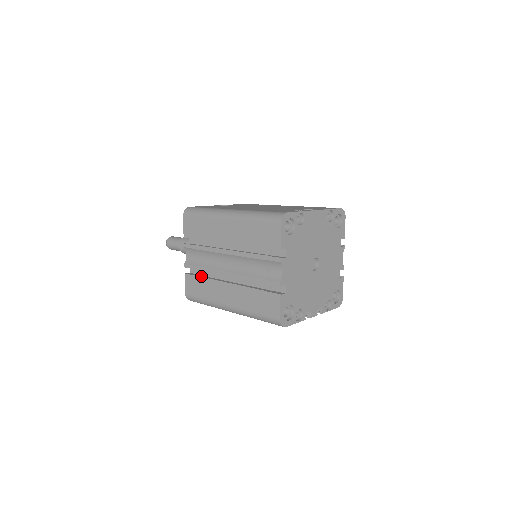
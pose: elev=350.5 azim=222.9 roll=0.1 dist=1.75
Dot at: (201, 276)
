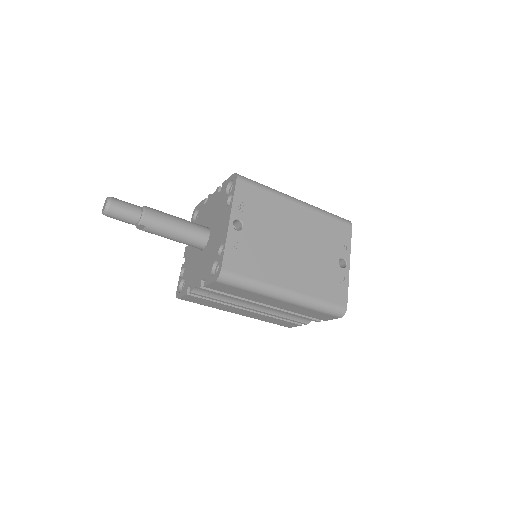
Dot at: (212, 300)
